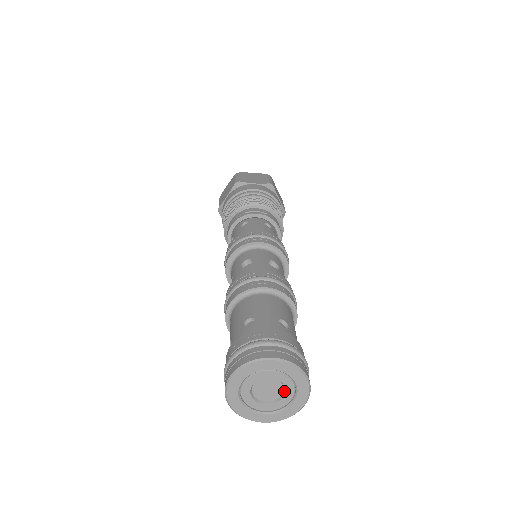
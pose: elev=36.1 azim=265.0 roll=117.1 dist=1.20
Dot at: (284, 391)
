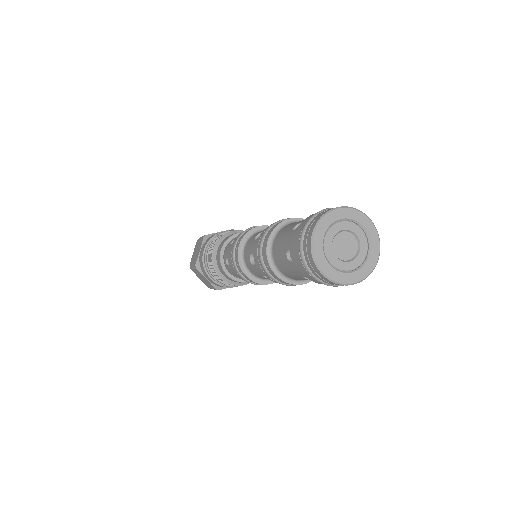
Dot at: (355, 257)
